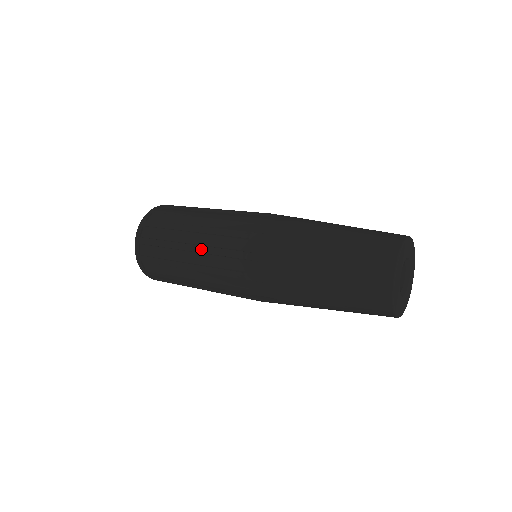
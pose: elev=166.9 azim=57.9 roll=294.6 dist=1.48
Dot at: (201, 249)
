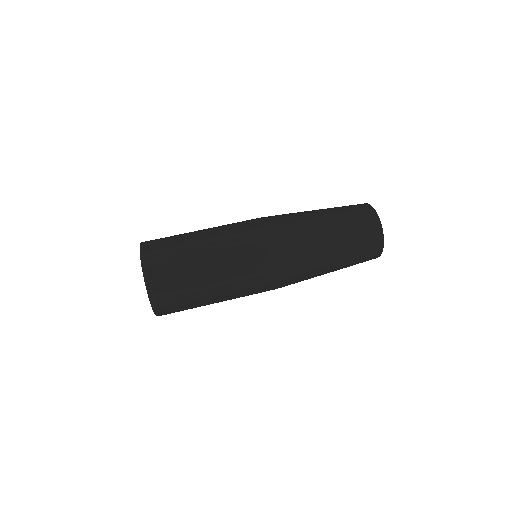
Dot at: (229, 263)
